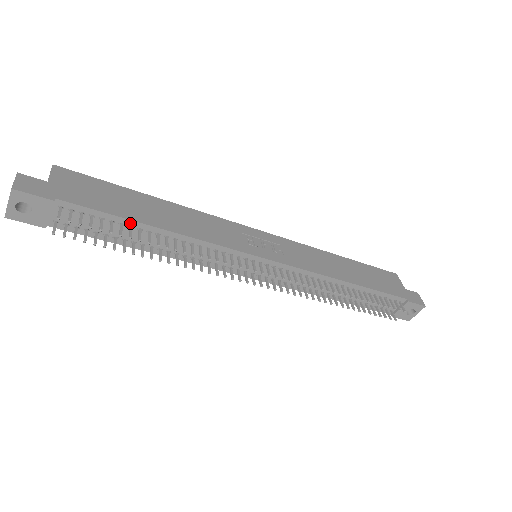
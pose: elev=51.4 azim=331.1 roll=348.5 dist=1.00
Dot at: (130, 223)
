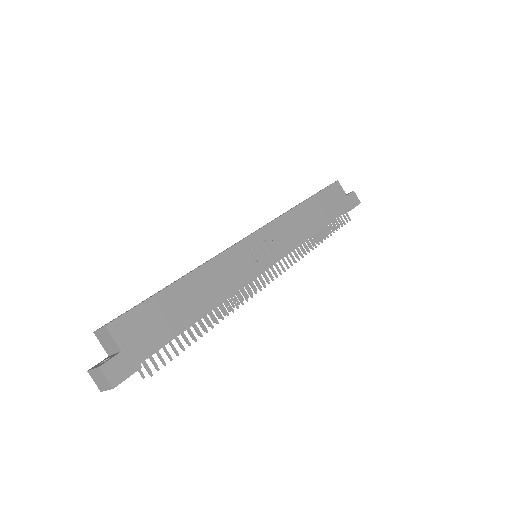
Dot at: (188, 328)
